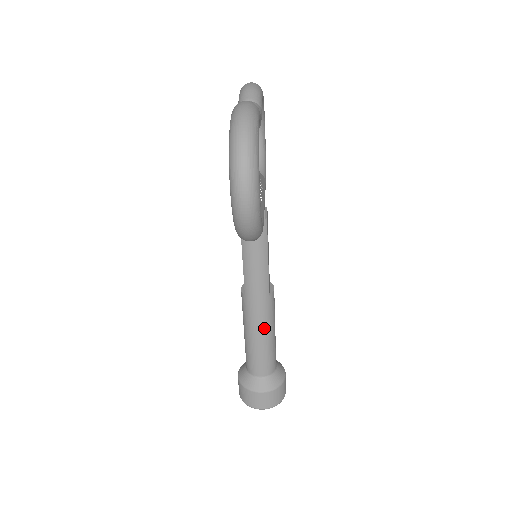
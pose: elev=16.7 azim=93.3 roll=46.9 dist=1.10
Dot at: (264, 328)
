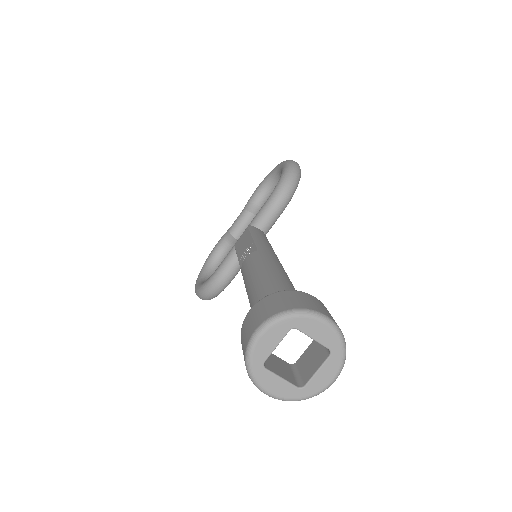
Dot at: (286, 273)
